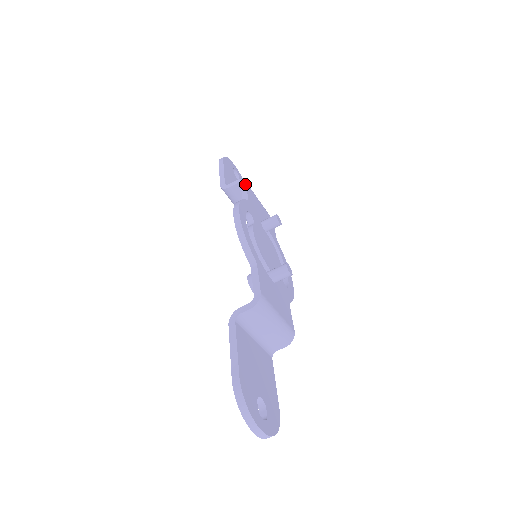
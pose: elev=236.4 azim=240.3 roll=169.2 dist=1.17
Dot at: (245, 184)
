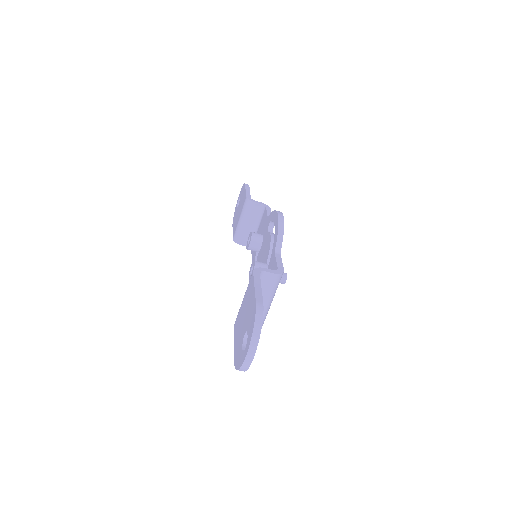
Dot at: (270, 209)
